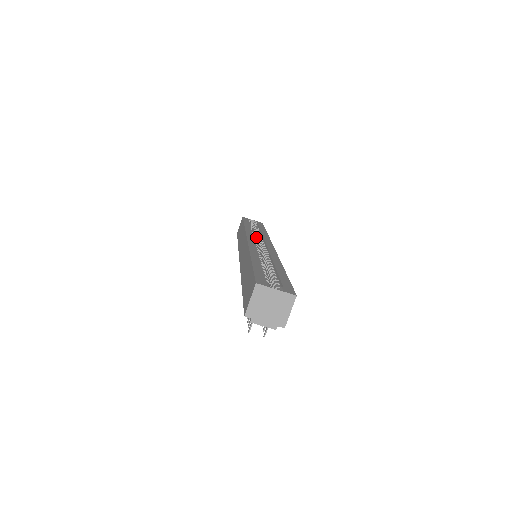
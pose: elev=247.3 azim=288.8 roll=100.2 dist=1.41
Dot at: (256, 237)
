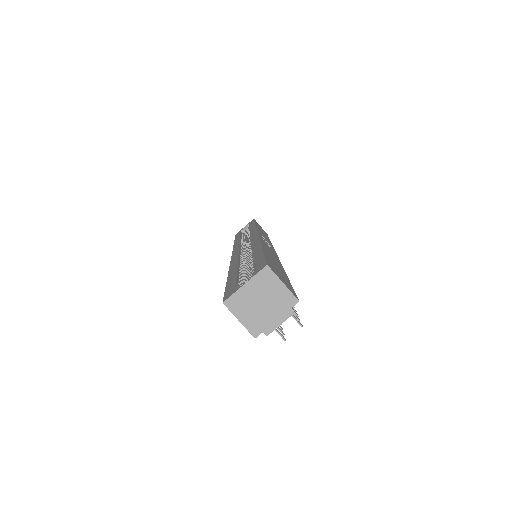
Dot at: occluded
